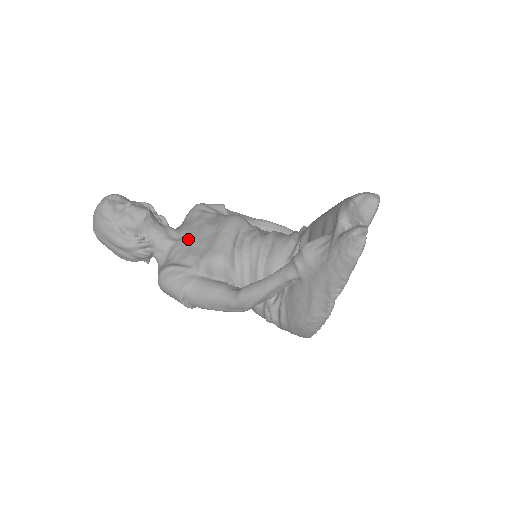
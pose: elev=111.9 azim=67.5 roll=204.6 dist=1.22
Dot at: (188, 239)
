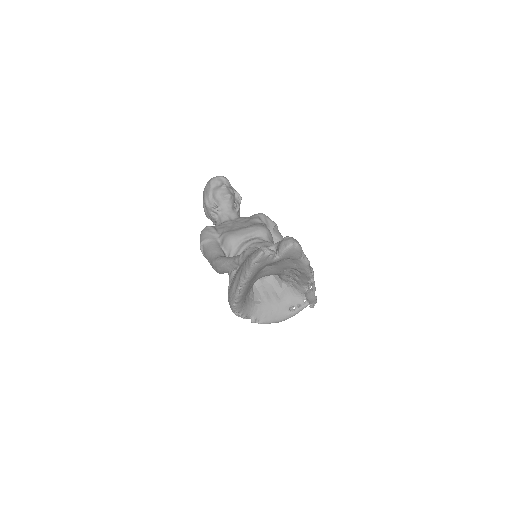
Dot at: (234, 222)
